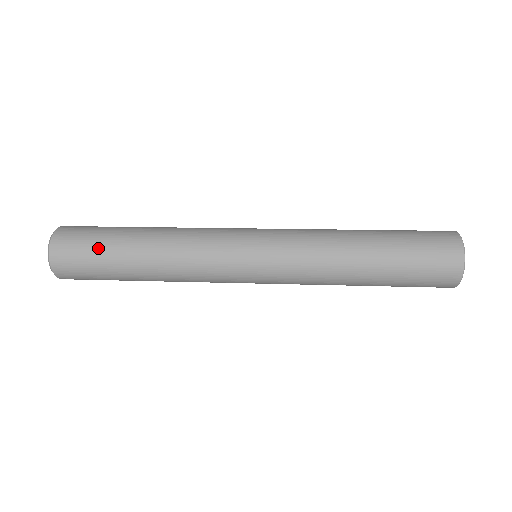
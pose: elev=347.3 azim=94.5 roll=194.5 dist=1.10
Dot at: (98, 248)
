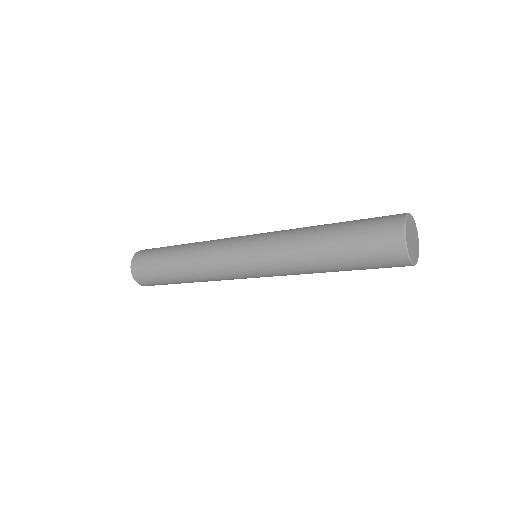
Dot at: (159, 251)
